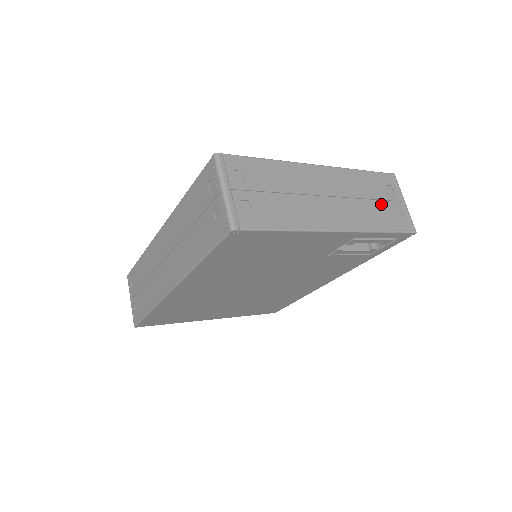
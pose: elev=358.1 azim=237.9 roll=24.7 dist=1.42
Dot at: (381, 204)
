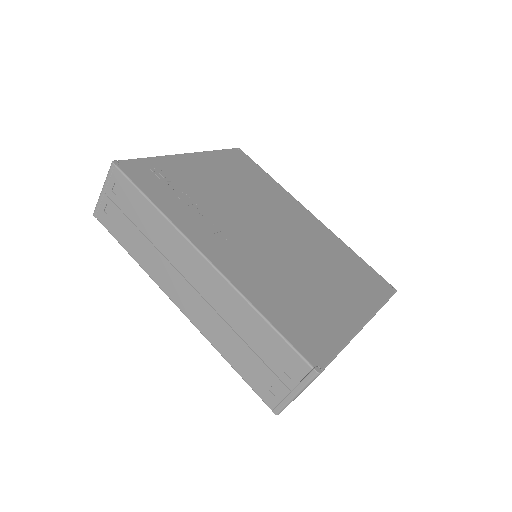
Dot at: occluded
